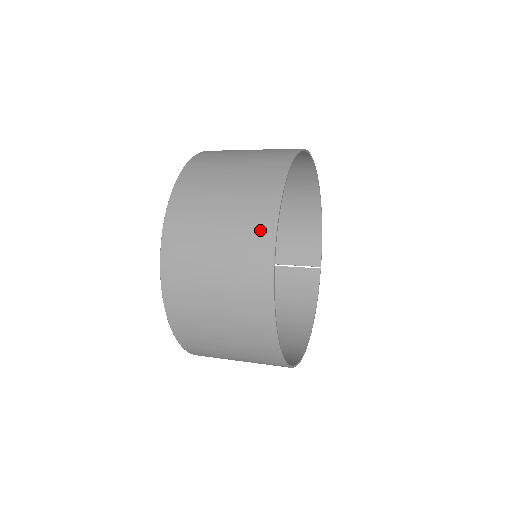
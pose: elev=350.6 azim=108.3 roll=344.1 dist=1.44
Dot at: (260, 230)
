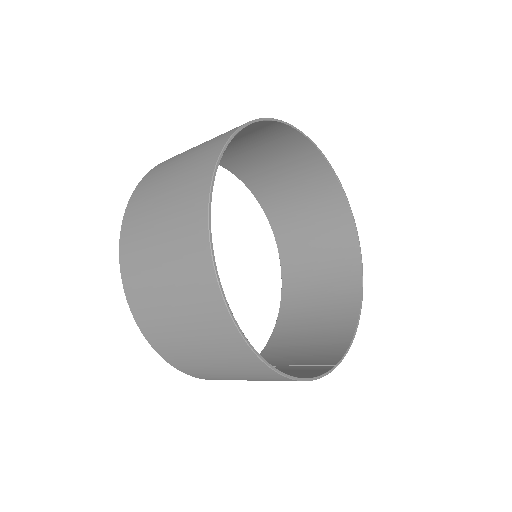
Dot at: occluded
